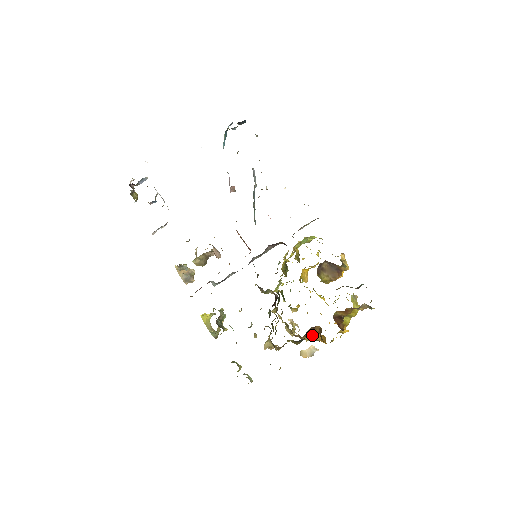
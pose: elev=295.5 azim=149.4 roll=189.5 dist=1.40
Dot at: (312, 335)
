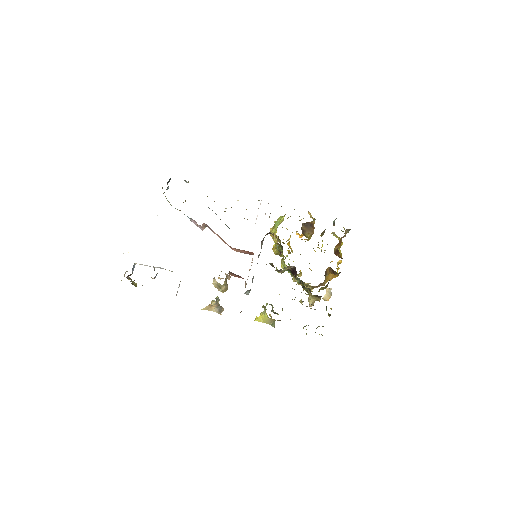
Dot at: (326, 278)
